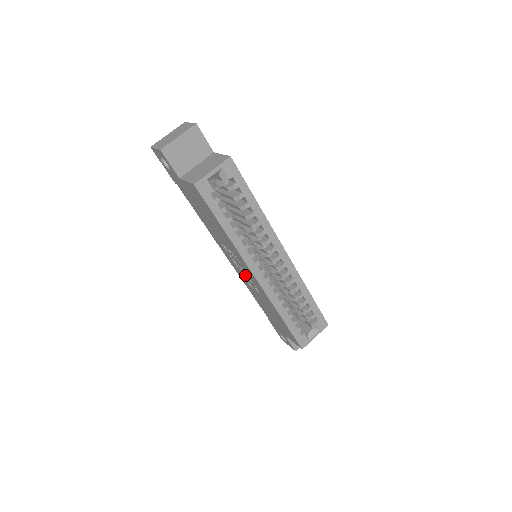
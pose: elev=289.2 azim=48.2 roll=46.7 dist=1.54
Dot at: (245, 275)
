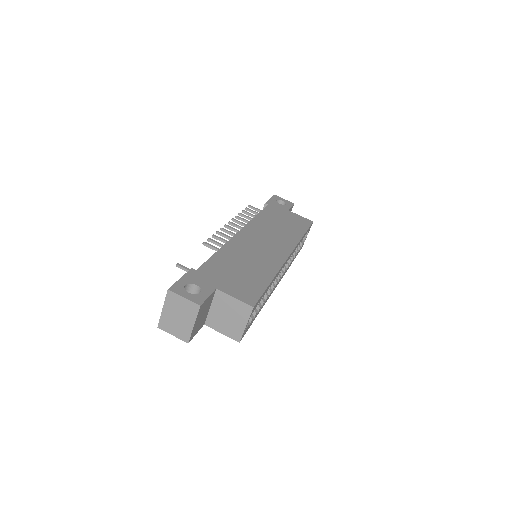
Dot at: occluded
